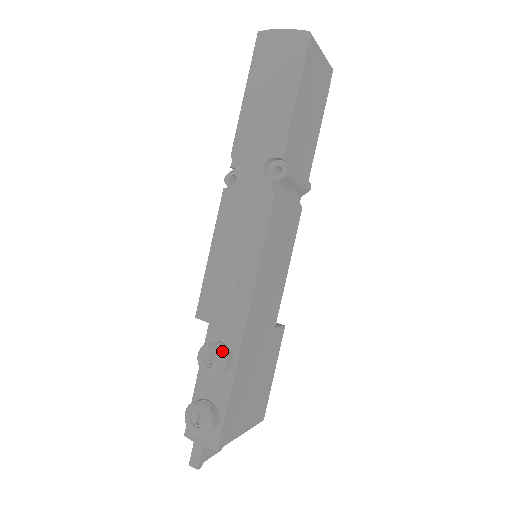
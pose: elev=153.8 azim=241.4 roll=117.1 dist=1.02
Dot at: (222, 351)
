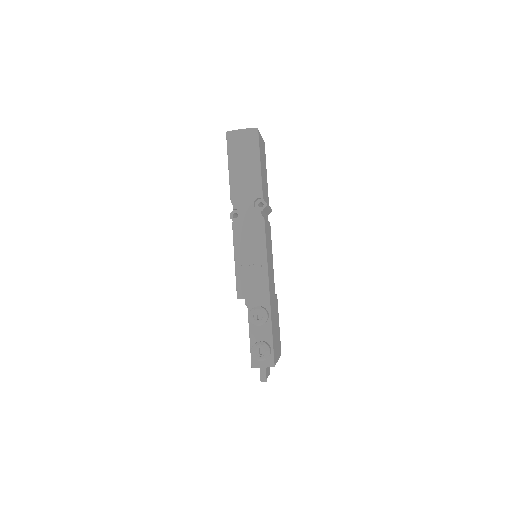
Dot at: (263, 309)
